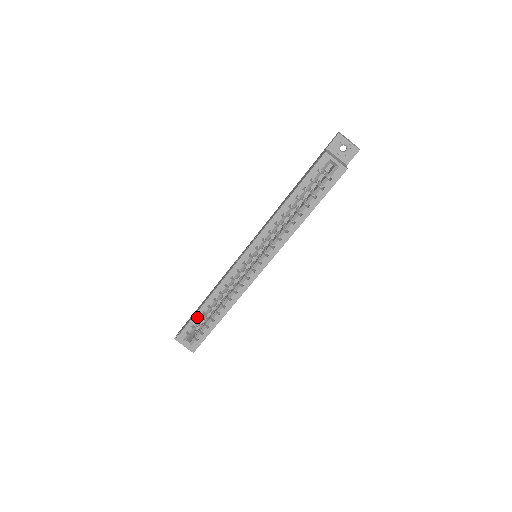
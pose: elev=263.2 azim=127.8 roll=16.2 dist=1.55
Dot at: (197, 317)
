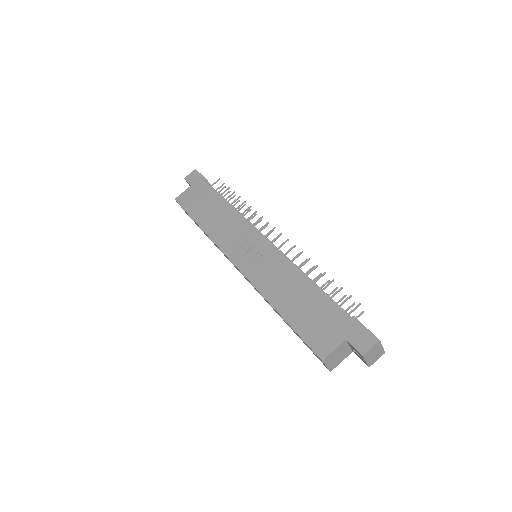
Dot at: occluded
